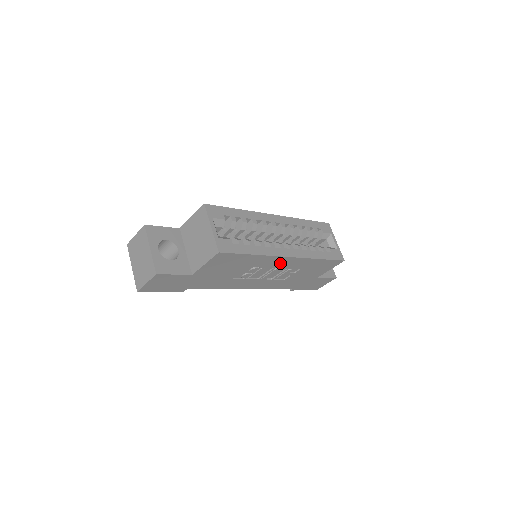
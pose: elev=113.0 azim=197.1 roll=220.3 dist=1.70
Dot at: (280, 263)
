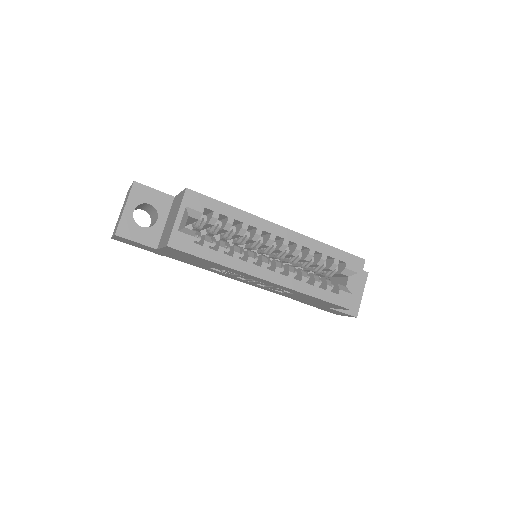
Dot at: (259, 280)
